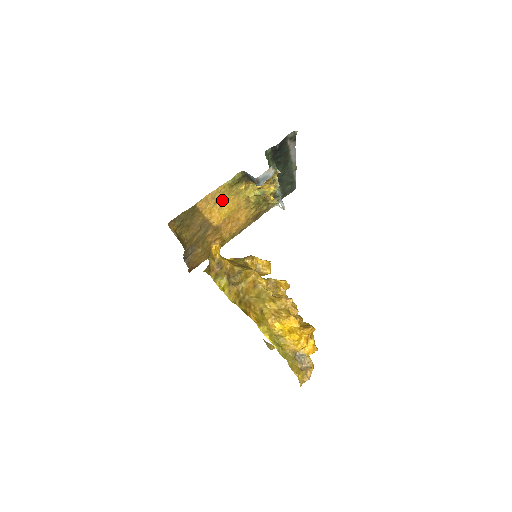
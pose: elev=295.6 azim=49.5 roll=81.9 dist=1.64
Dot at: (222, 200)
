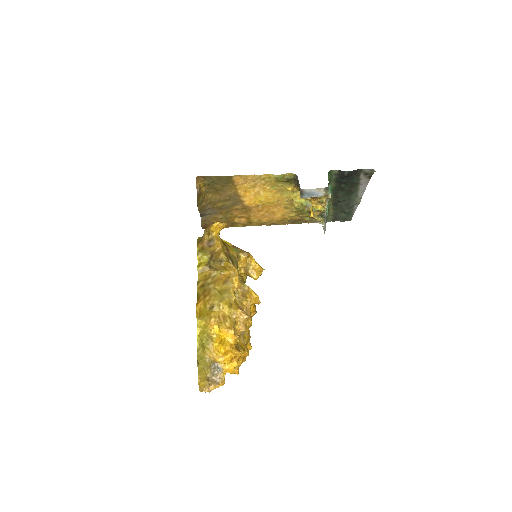
Dot at: (263, 187)
